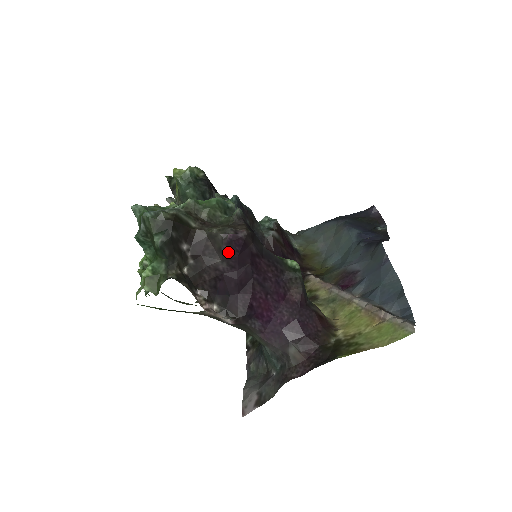
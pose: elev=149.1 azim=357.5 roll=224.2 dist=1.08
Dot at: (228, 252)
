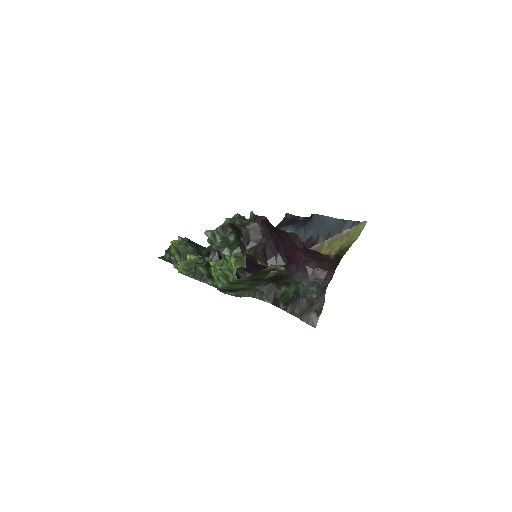
Dot at: (263, 231)
